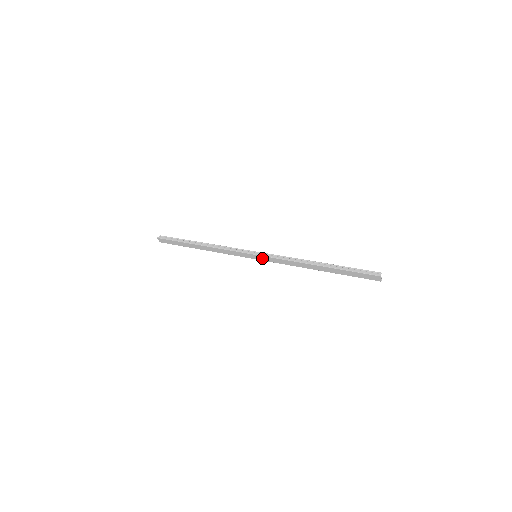
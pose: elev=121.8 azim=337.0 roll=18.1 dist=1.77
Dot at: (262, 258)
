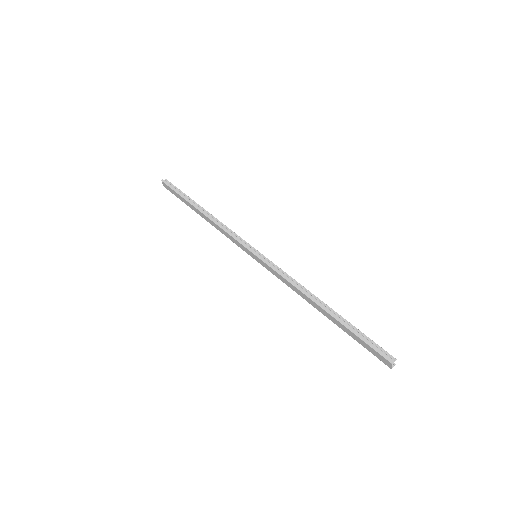
Dot at: (261, 262)
